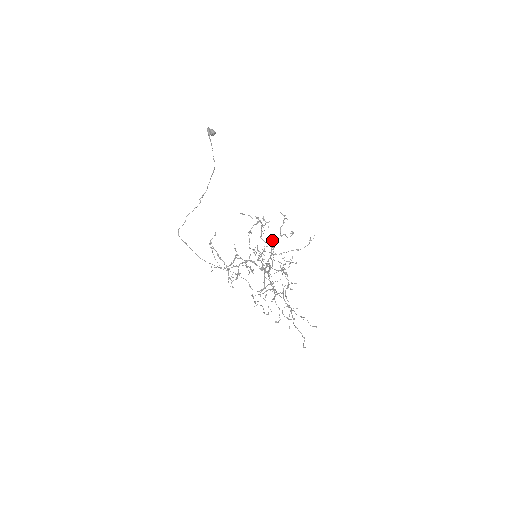
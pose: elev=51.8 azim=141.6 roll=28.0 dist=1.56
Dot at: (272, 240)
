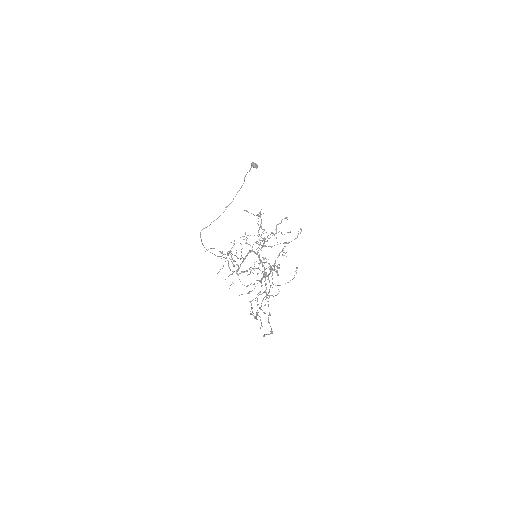
Dot at: (269, 238)
